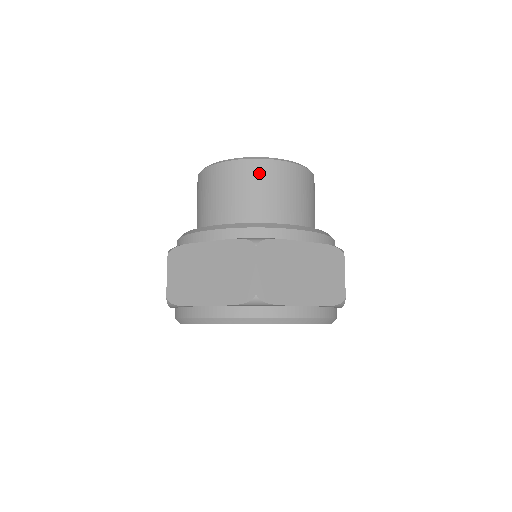
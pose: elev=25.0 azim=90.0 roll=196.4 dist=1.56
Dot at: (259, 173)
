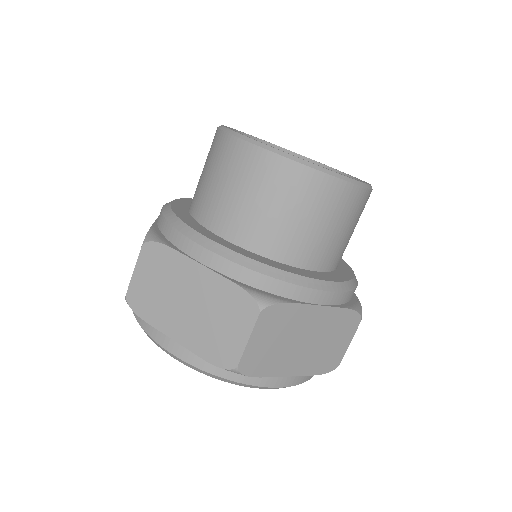
Dot at: (223, 154)
